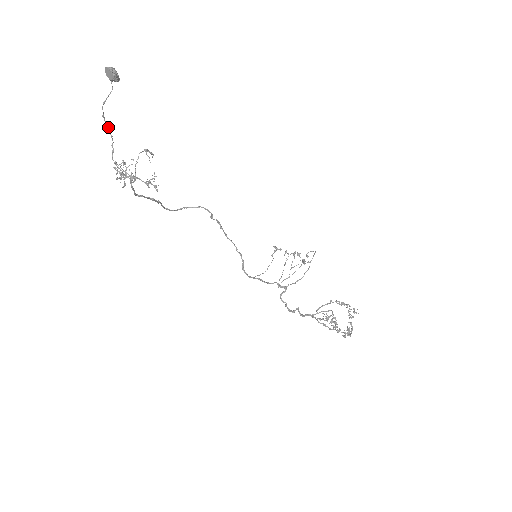
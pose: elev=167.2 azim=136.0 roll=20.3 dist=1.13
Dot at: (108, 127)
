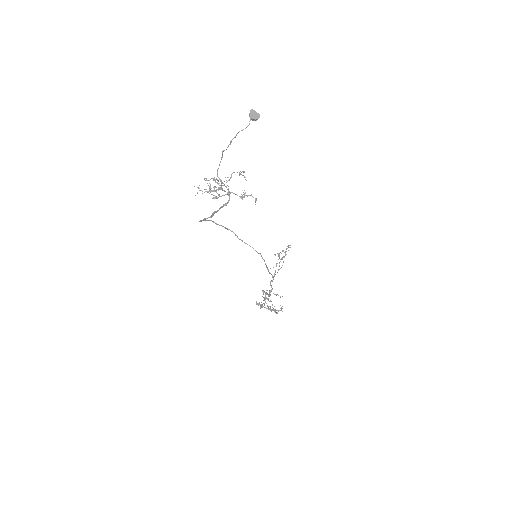
Dot at: (224, 150)
